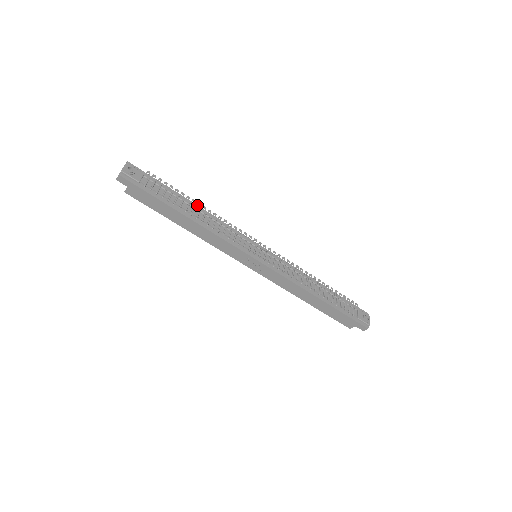
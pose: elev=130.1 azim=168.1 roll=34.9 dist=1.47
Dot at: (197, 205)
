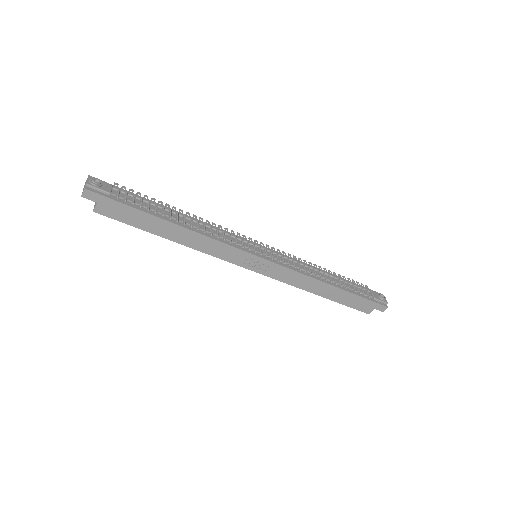
Dot at: (179, 211)
